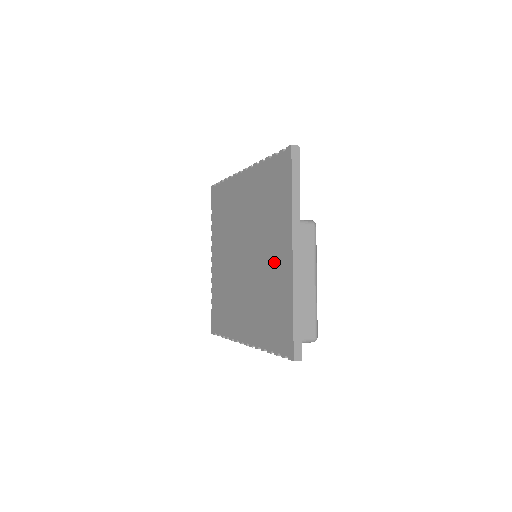
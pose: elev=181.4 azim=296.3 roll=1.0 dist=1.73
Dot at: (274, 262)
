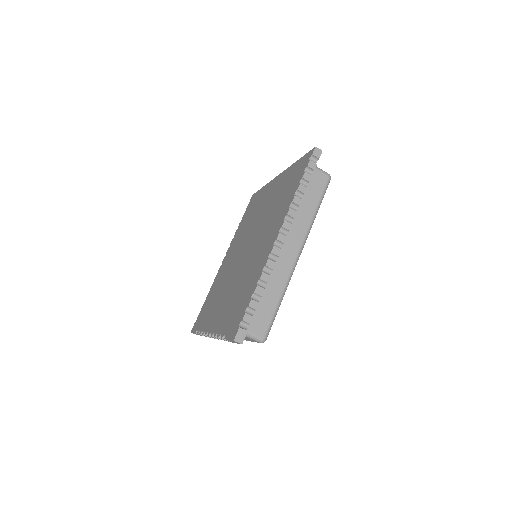
Dot at: (270, 197)
